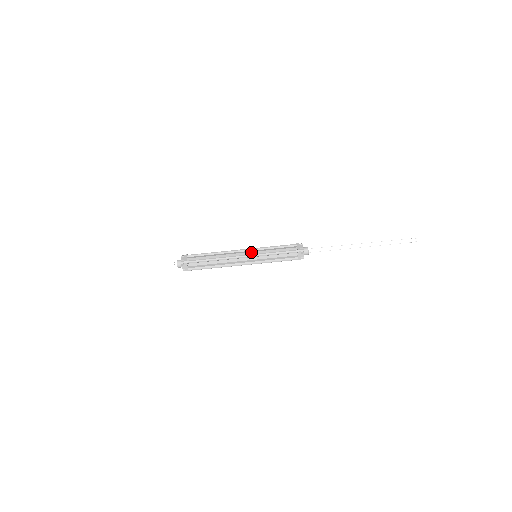
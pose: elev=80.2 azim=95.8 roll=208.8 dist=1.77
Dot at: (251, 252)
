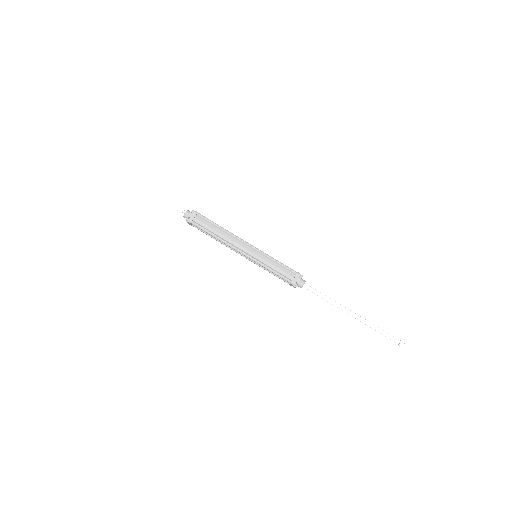
Dot at: (252, 253)
